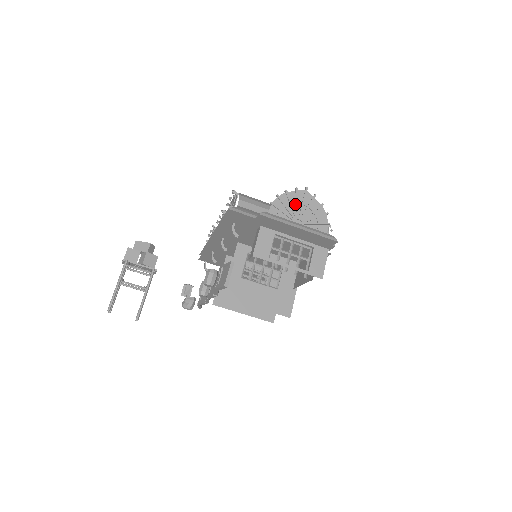
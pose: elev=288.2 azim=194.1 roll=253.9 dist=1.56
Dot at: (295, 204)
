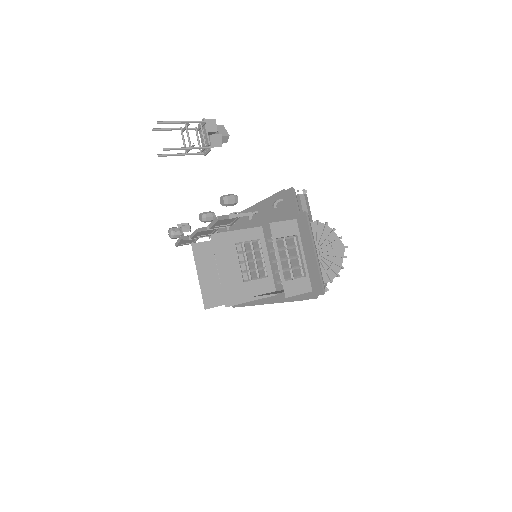
Dot at: (329, 242)
